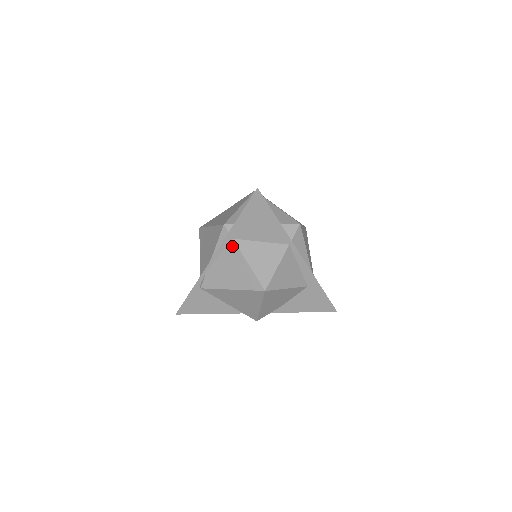
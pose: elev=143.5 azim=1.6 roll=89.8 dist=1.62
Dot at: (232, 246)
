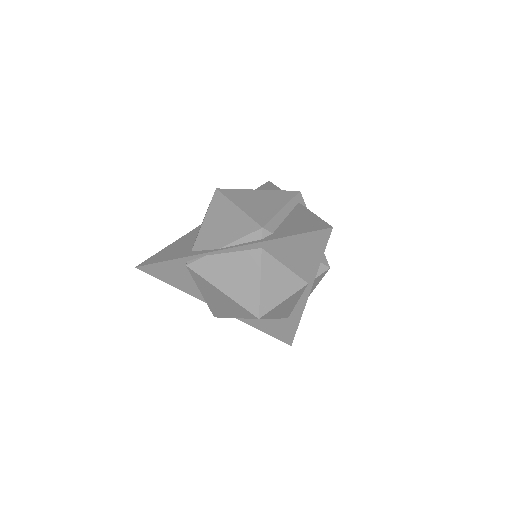
Dot at: (255, 254)
